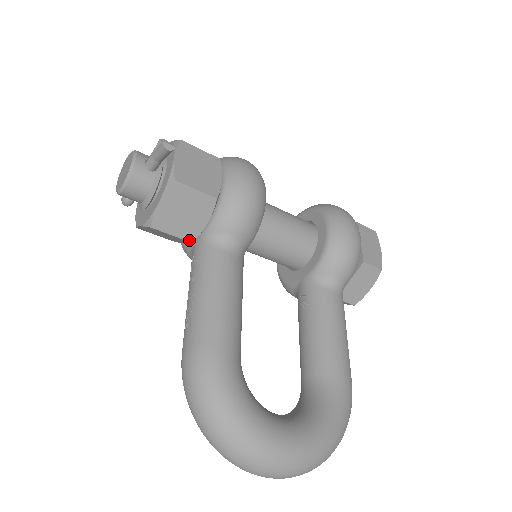
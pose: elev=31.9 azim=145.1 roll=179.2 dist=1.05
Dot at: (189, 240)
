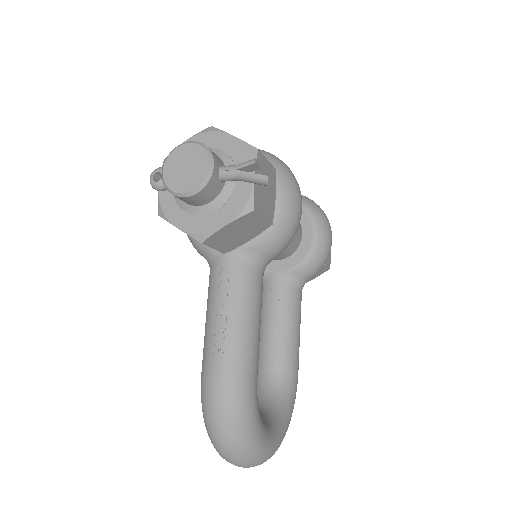
Dot at: (224, 252)
